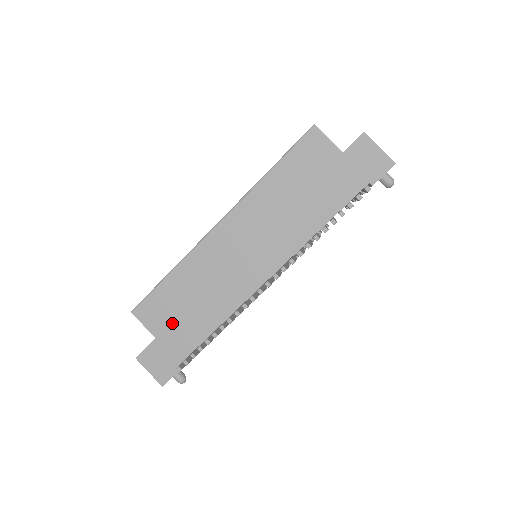
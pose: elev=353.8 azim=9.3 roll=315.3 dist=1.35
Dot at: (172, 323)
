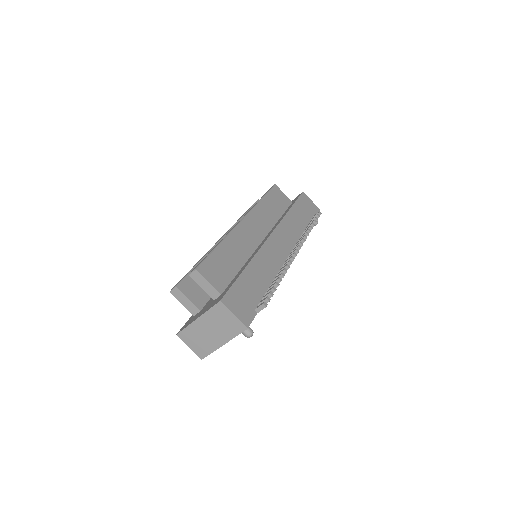
Dot at: (242, 273)
